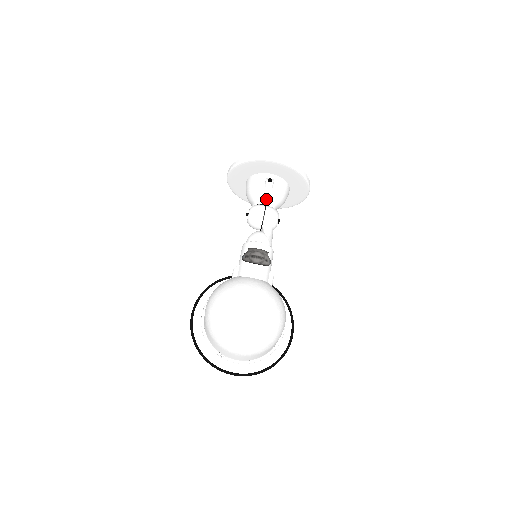
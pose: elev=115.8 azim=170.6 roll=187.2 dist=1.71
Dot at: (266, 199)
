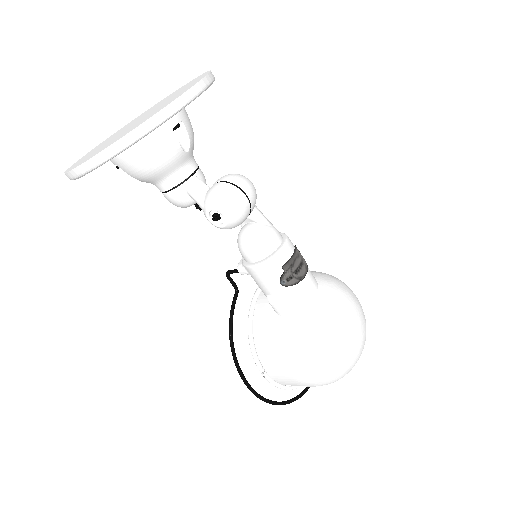
Dot at: (188, 162)
